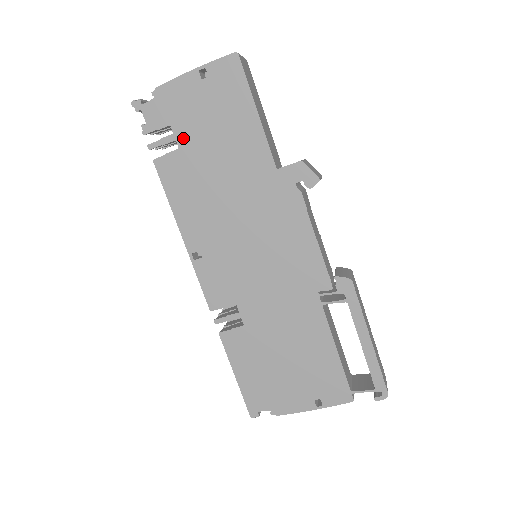
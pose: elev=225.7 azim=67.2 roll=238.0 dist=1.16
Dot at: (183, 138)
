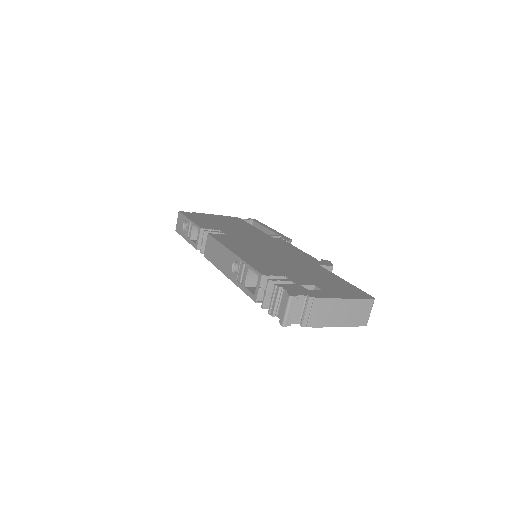
Dot at: occluded
